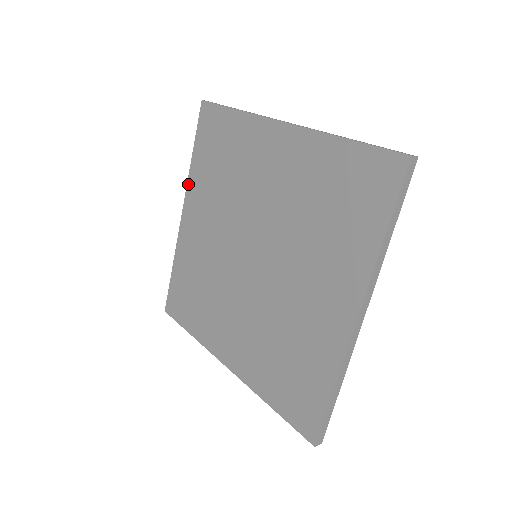
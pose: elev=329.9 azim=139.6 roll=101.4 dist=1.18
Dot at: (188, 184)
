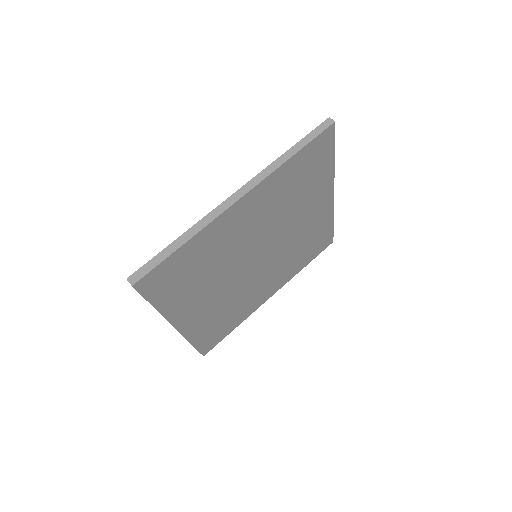
Dot at: occluded
